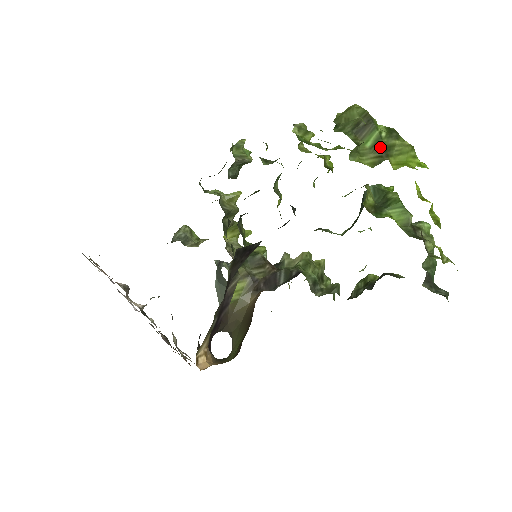
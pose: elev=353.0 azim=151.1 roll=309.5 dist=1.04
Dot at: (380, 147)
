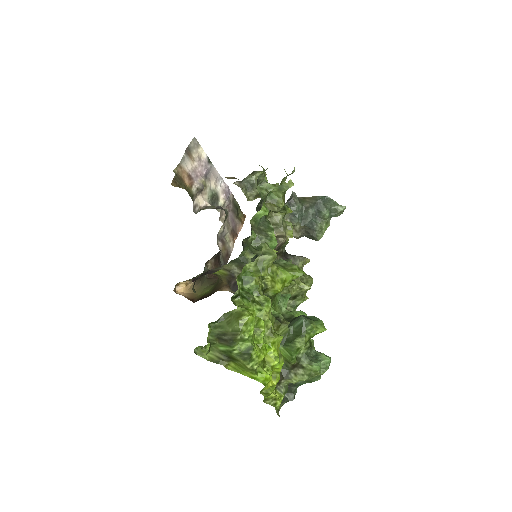
Dot at: (227, 355)
